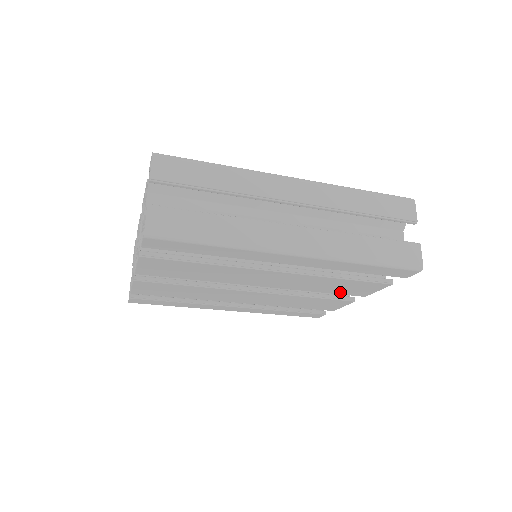
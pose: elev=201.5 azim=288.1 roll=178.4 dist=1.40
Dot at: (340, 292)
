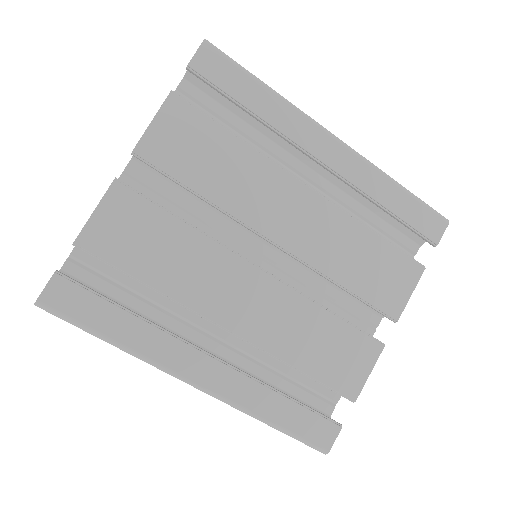
Dot at: (369, 293)
